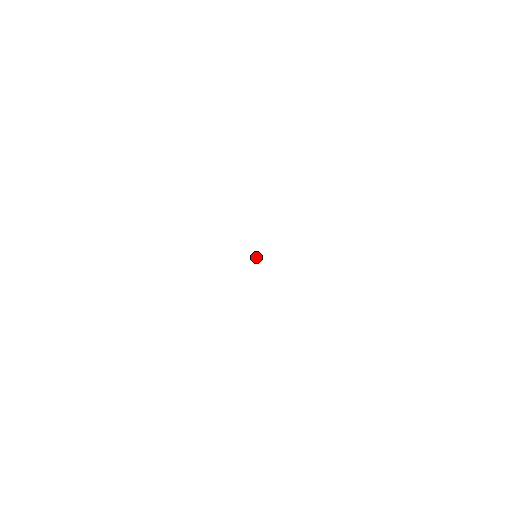
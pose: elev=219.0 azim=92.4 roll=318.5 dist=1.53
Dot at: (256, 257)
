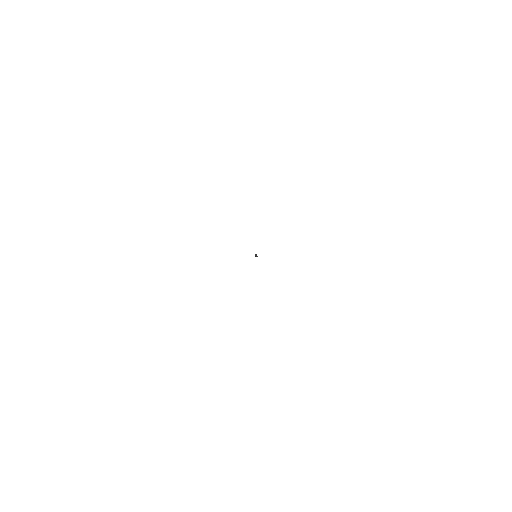
Dot at: (255, 255)
